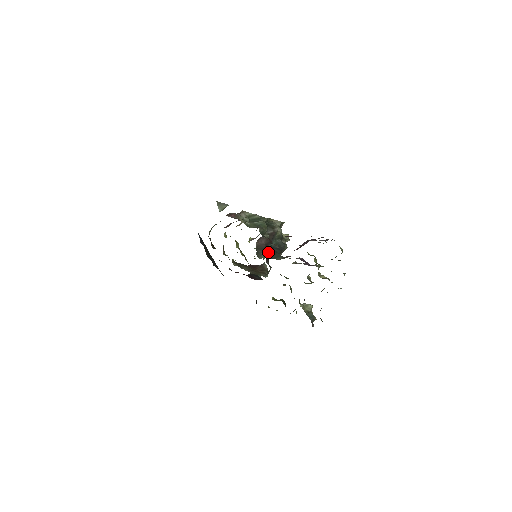
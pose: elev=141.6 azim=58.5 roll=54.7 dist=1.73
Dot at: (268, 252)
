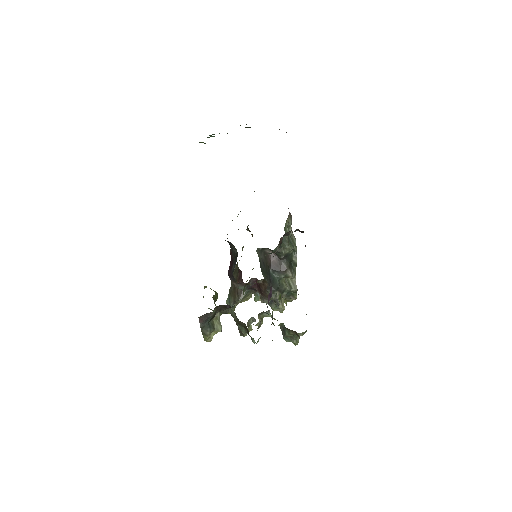
Dot at: (265, 264)
